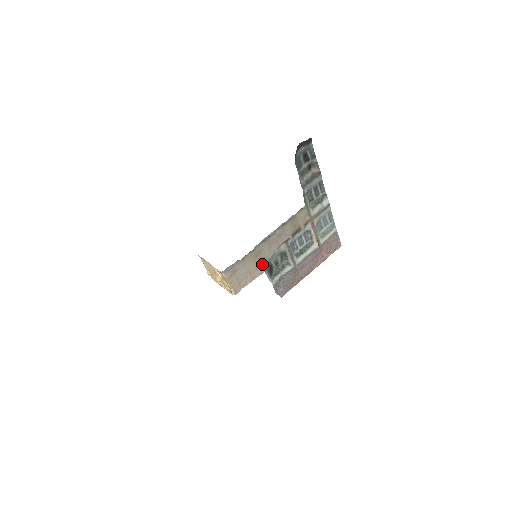
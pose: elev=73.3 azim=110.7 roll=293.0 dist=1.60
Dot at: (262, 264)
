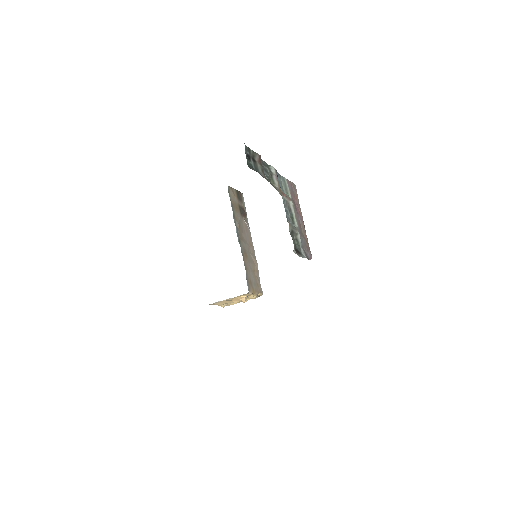
Dot at: (251, 256)
